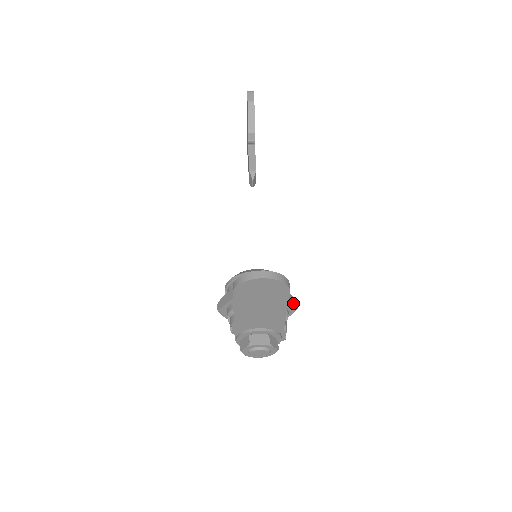
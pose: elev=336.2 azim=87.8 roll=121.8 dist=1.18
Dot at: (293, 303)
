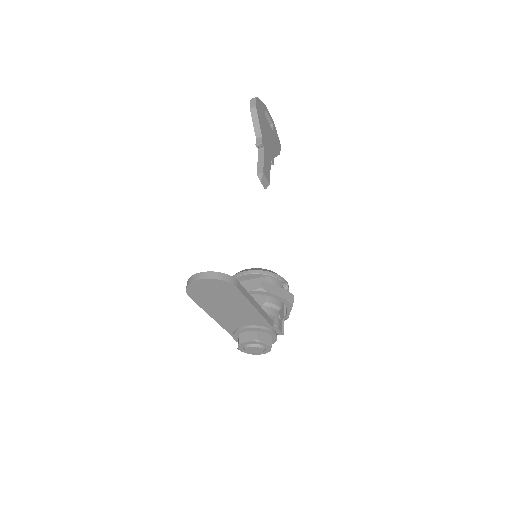
Dot at: (285, 297)
